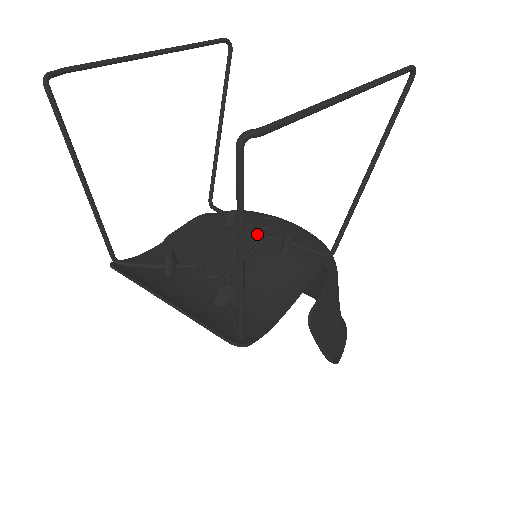
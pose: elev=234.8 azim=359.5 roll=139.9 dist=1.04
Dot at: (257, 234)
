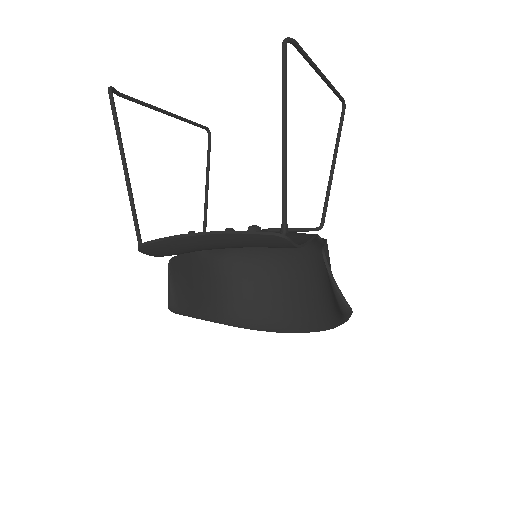
Dot at: occluded
